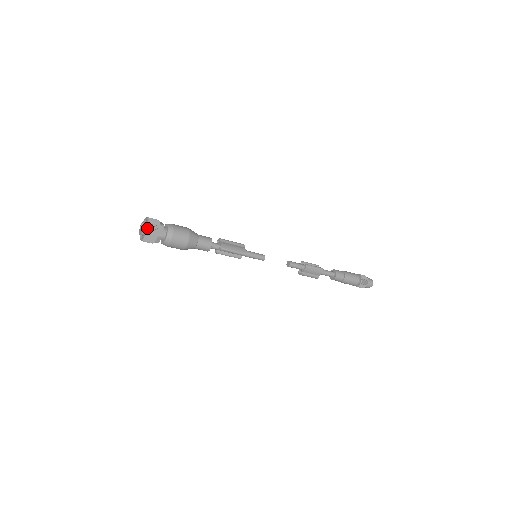
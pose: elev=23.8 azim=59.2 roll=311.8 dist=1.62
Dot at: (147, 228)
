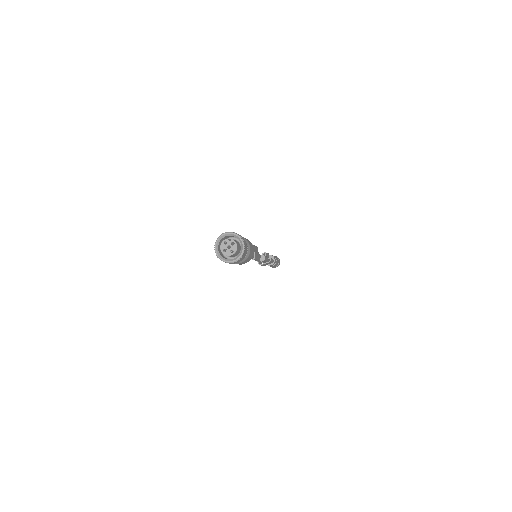
Dot at: (243, 255)
